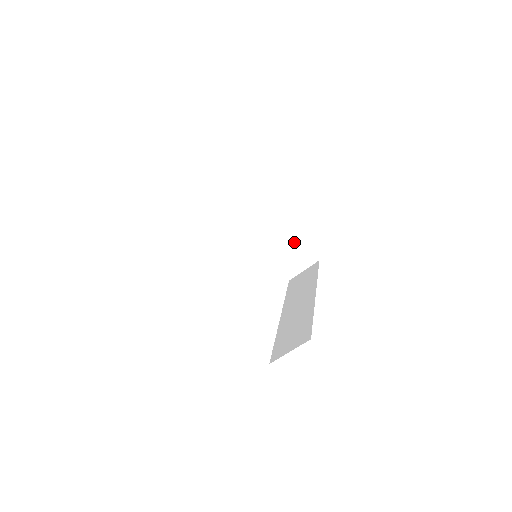
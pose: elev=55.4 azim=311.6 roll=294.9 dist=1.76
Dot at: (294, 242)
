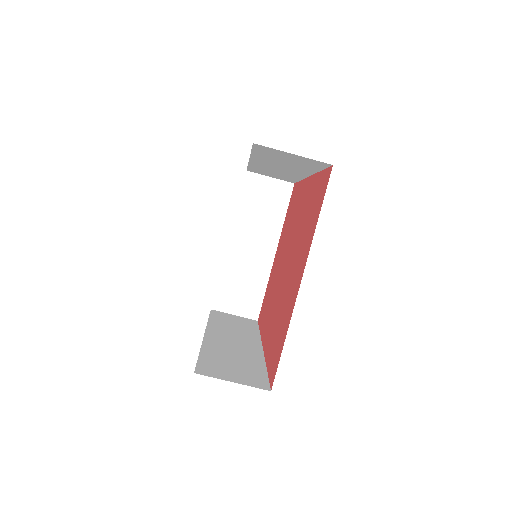
Dot at: (257, 283)
